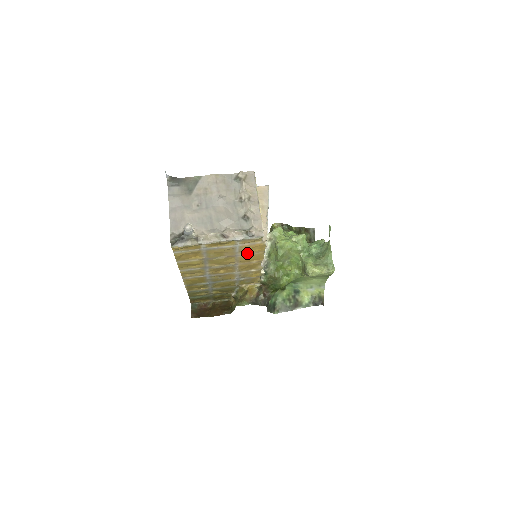
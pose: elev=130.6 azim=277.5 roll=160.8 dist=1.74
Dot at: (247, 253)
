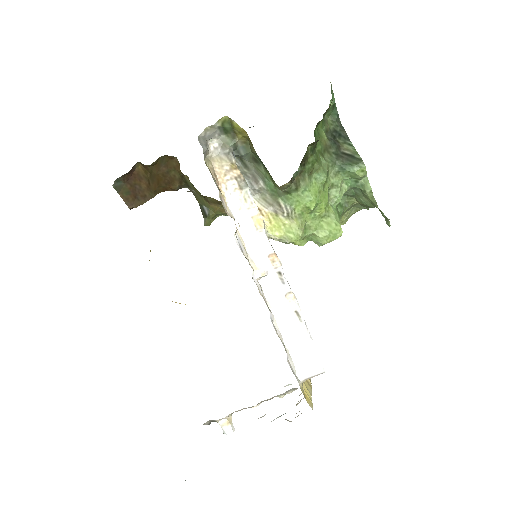
Dot at: occluded
